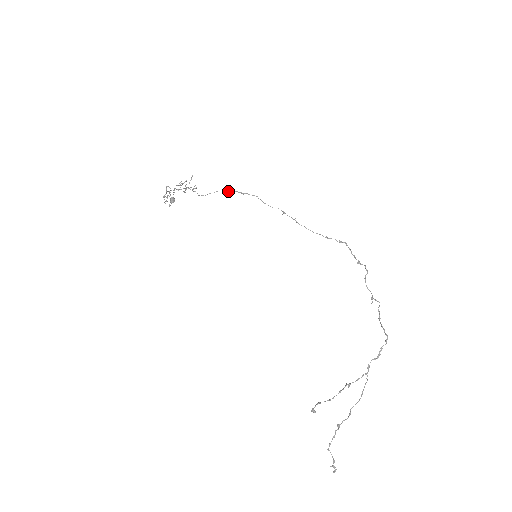
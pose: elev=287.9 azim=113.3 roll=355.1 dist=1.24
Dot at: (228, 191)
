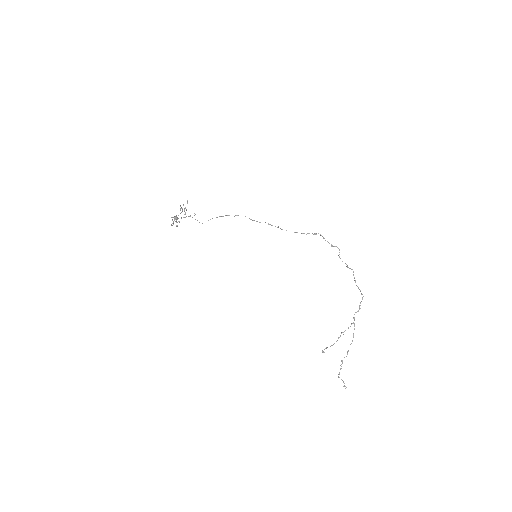
Dot at: (222, 216)
